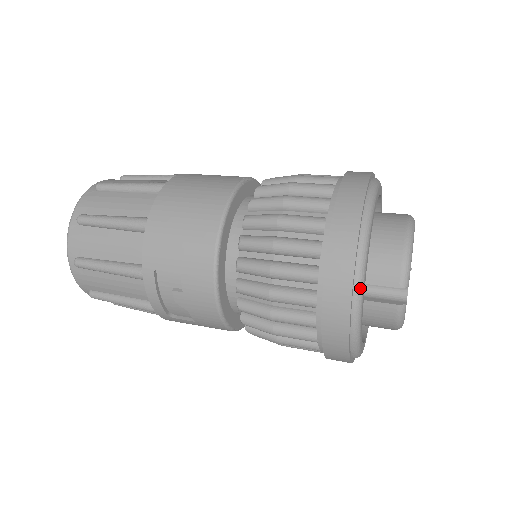
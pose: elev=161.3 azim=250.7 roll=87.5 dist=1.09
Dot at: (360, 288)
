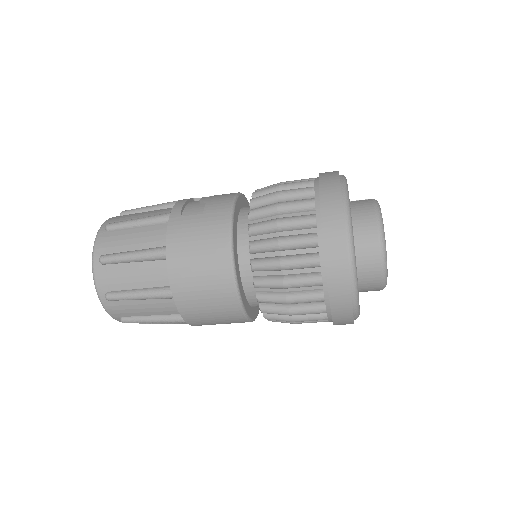
Dot at: occluded
